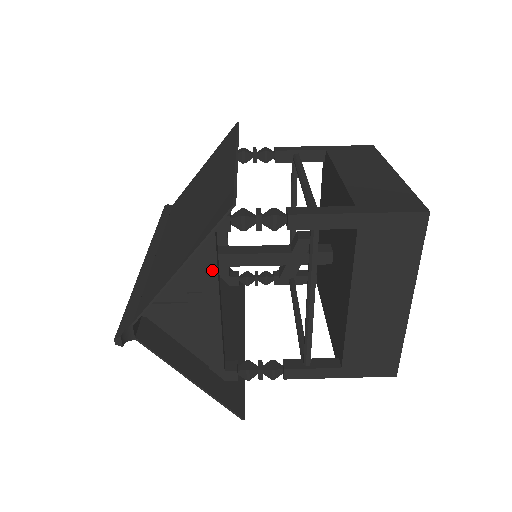
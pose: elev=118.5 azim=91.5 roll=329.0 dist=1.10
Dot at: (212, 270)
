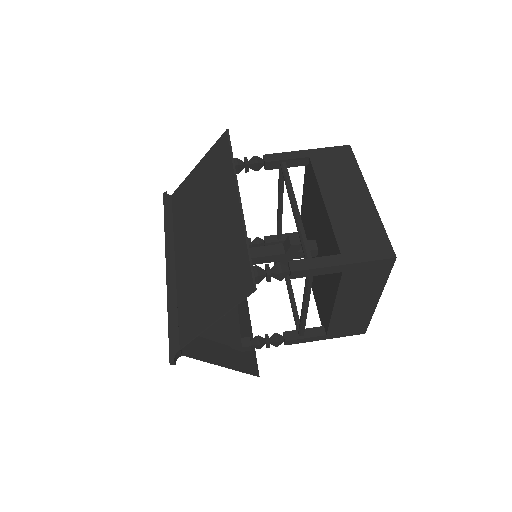
Dot at: occluded
